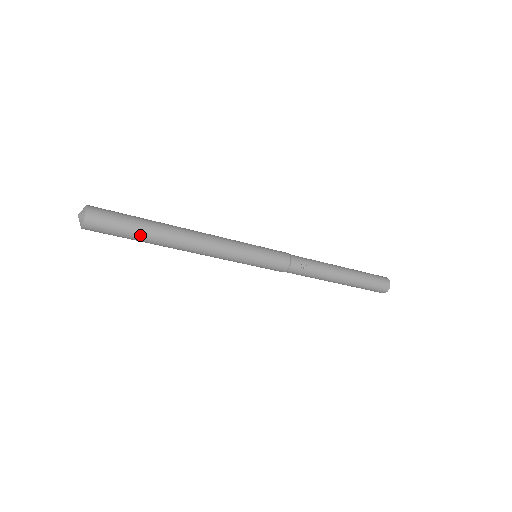
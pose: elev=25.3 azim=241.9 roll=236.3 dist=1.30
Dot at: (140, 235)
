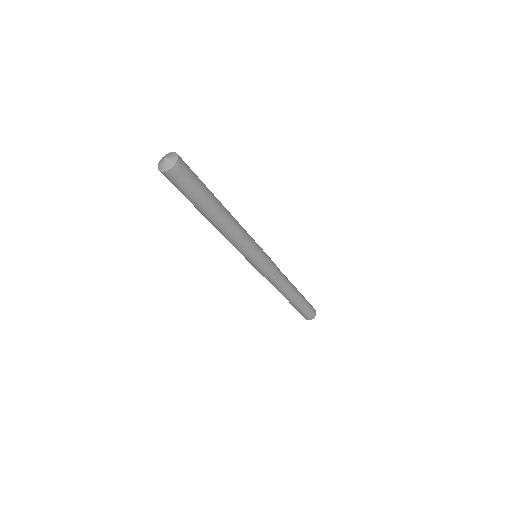
Dot at: (207, 196)
